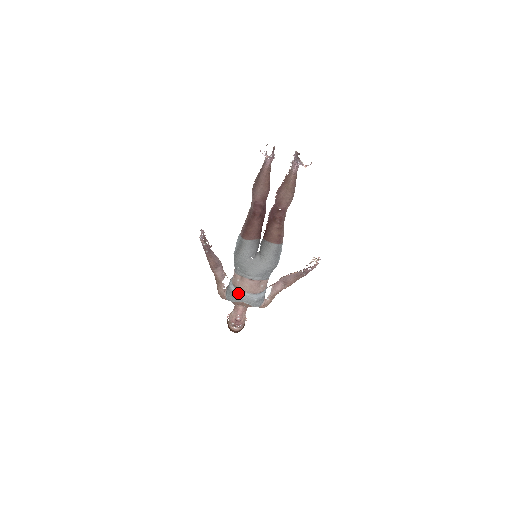
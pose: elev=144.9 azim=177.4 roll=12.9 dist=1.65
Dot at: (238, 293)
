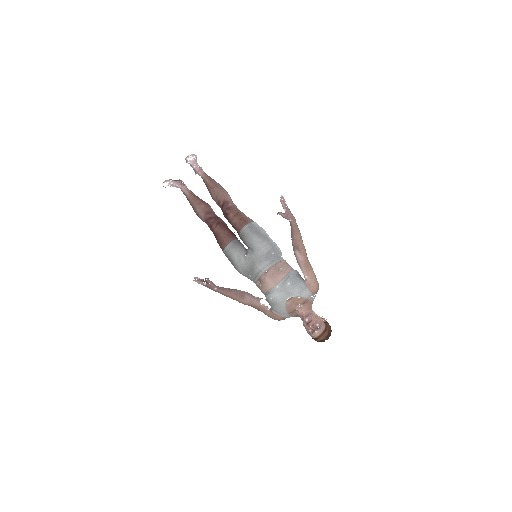
Dot at: (270, 294)
